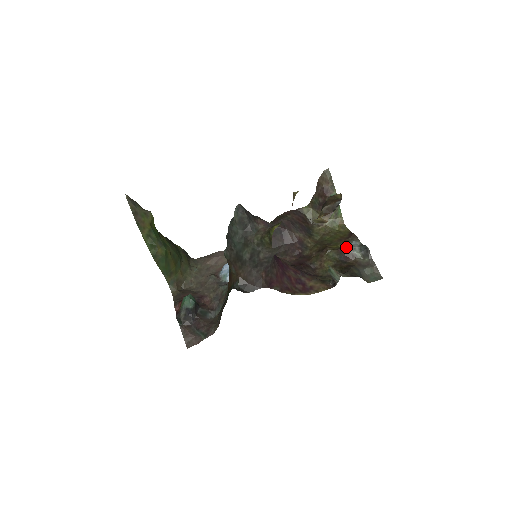
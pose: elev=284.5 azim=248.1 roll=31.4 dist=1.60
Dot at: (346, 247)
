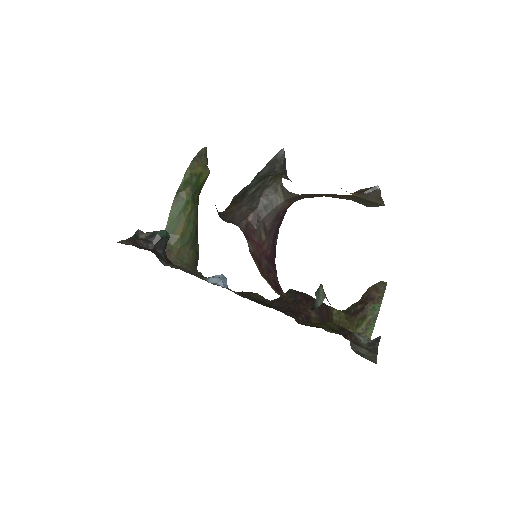
Dot at: occluded
